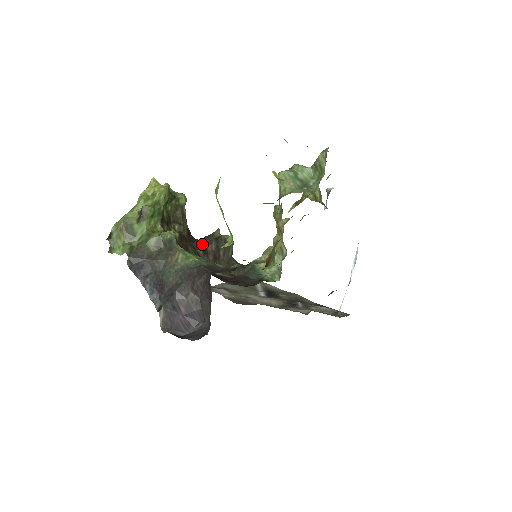
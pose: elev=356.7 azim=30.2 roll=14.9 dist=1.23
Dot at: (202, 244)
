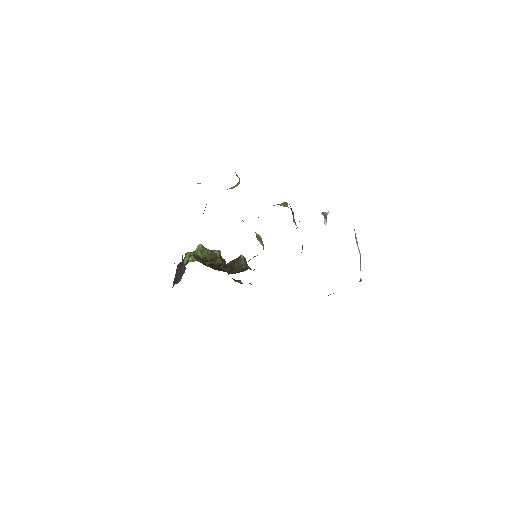
Dot at: (225, 265)
